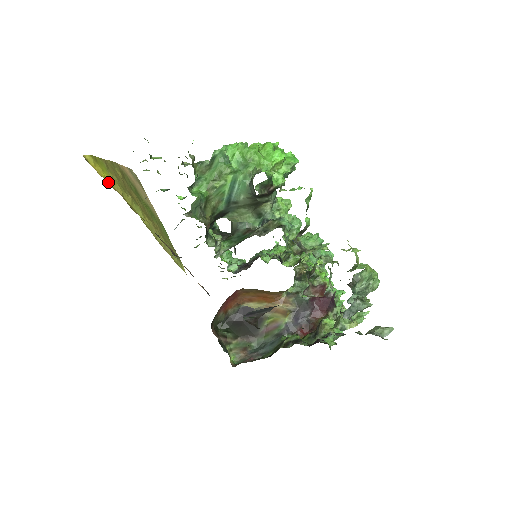
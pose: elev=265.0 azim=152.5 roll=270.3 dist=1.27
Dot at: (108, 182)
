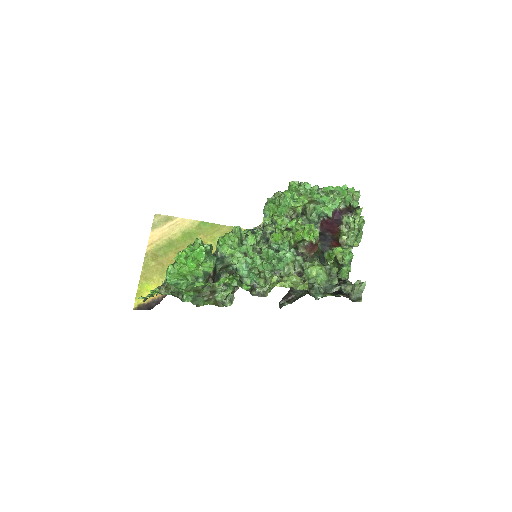
Dot at: occluded
